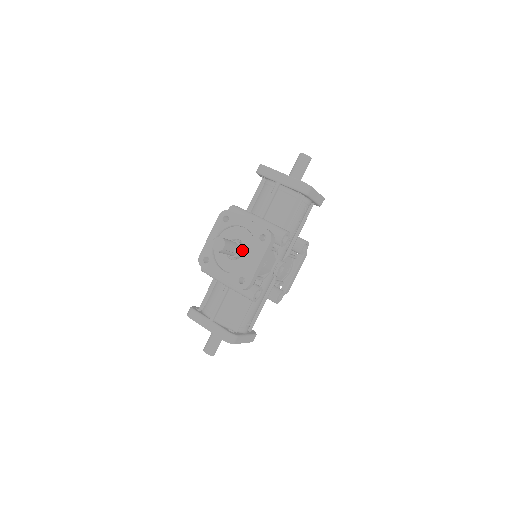
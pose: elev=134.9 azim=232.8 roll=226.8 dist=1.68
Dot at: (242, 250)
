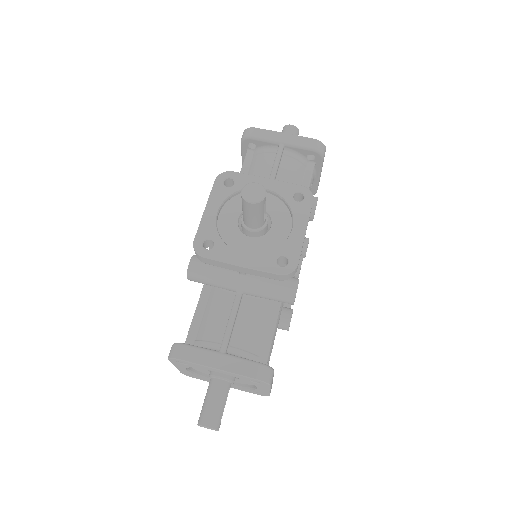
Dot at: (267, 221)
